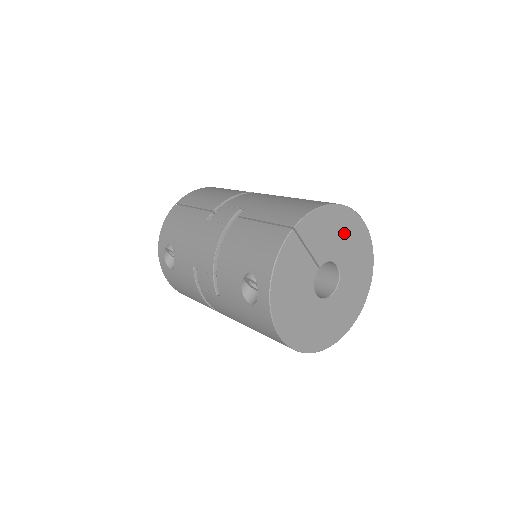
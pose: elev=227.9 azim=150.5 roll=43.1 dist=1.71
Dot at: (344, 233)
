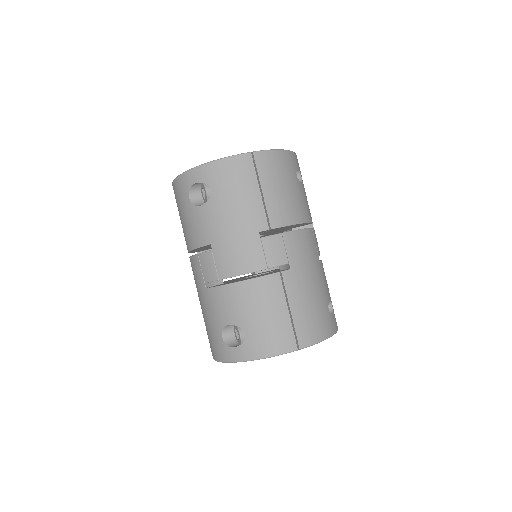
Dot at: occluded
